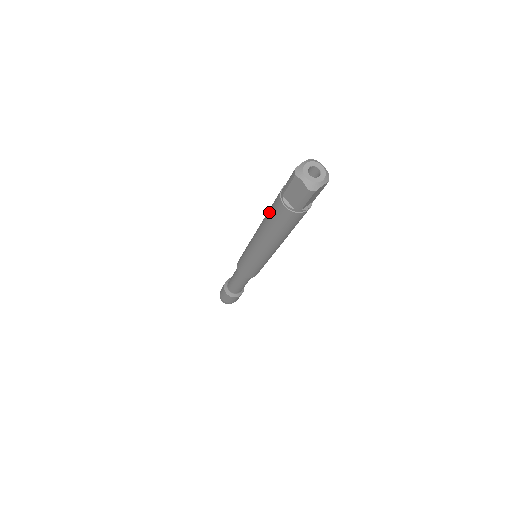
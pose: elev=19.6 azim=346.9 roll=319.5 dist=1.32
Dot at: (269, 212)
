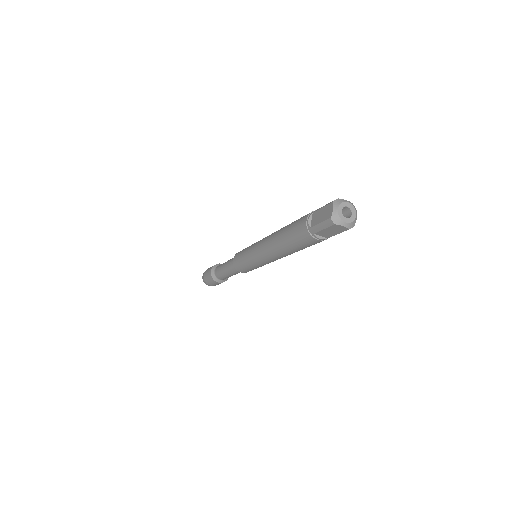
Dot at: (291, 241)
